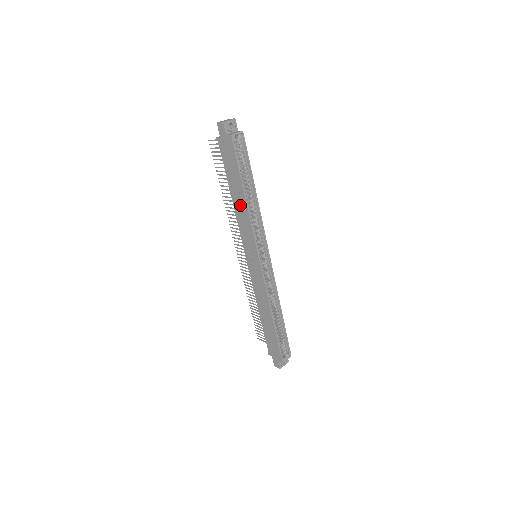
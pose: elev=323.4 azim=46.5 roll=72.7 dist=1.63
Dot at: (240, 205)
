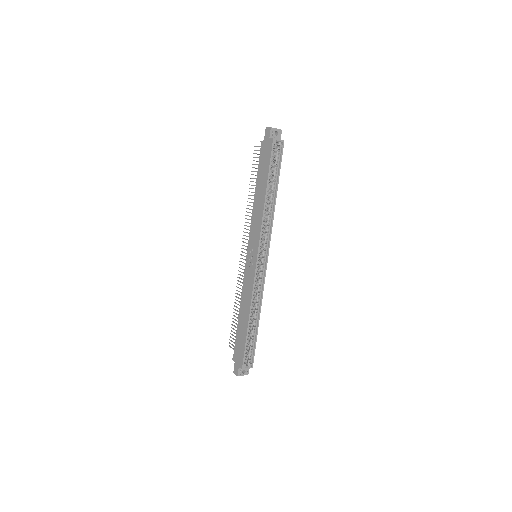
Dot at: (259, 202)
